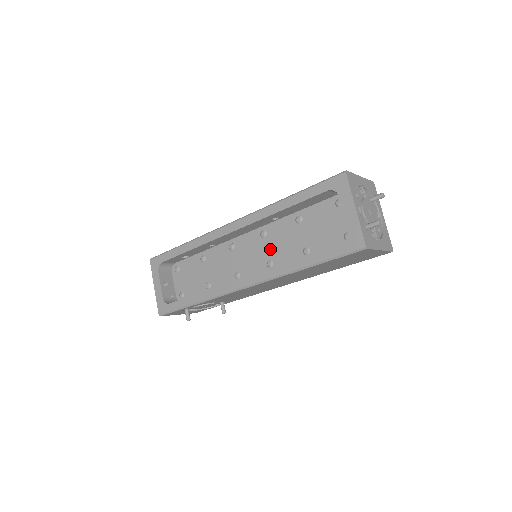
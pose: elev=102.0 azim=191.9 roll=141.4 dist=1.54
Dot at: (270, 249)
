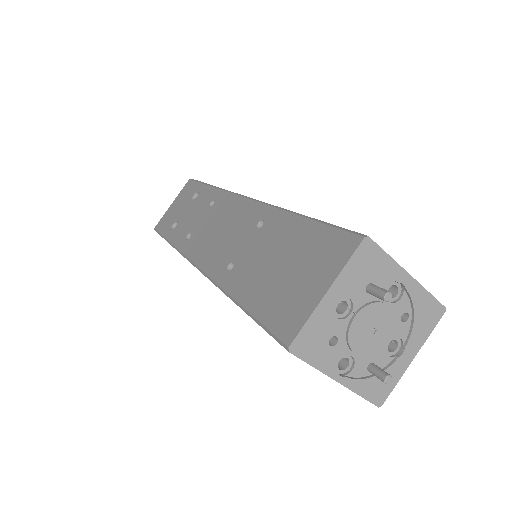
Dot at: occluded
